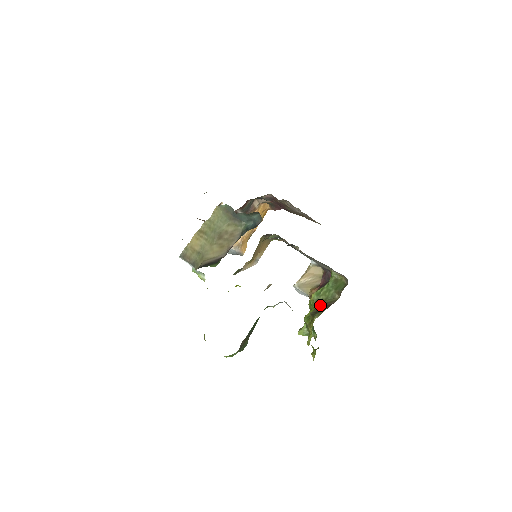
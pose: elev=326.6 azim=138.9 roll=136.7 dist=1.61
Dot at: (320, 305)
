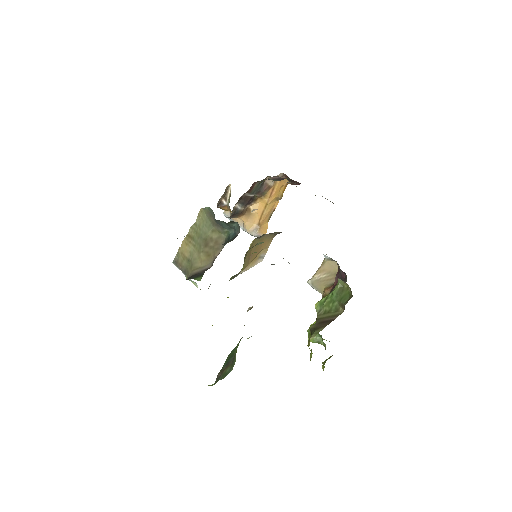
Dot at: (321, 319)
